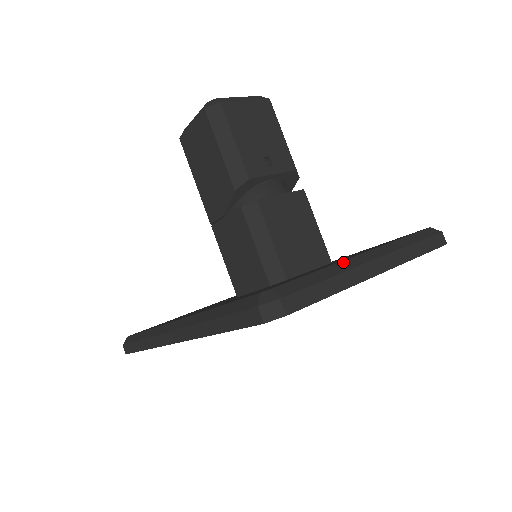
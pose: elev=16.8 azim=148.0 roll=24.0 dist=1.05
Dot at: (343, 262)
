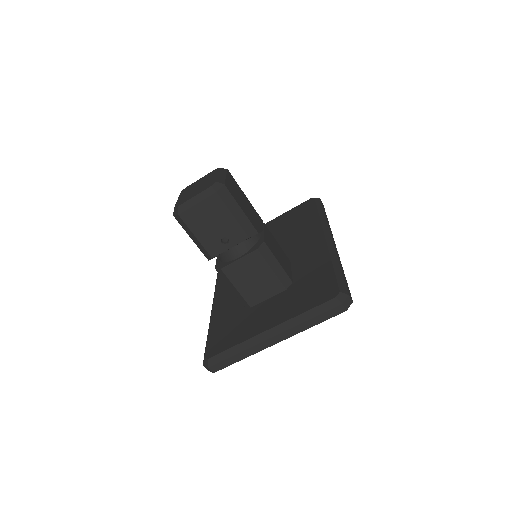
Dot at: (252, 339)
